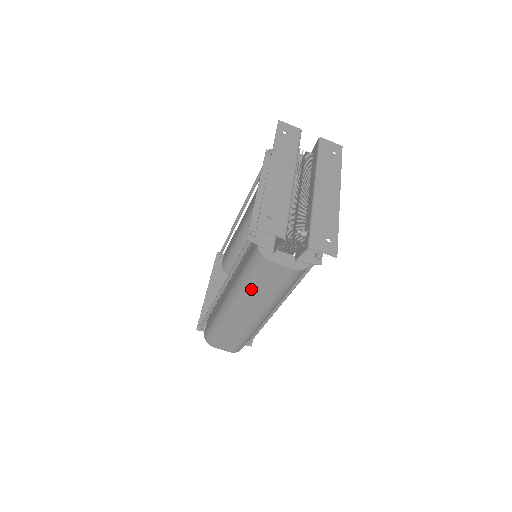
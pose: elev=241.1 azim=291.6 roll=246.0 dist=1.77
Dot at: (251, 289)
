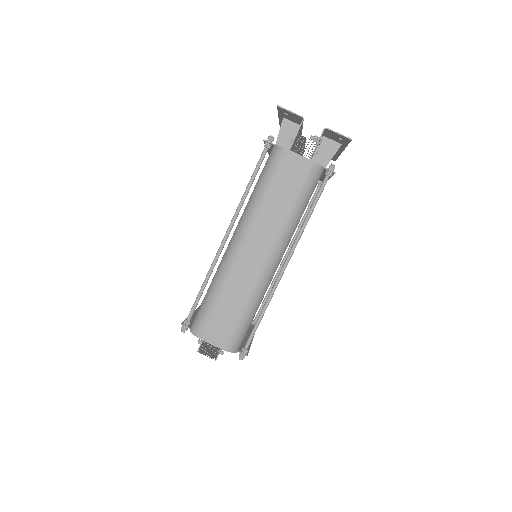
Dot at: (263, 201)
